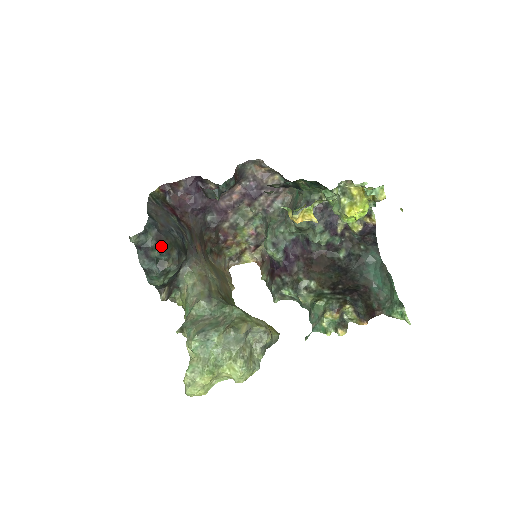
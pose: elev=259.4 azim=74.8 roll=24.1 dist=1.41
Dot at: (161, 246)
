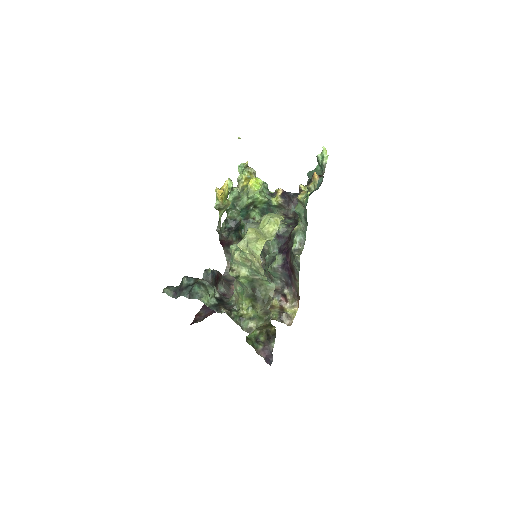
Dot at: occluded
